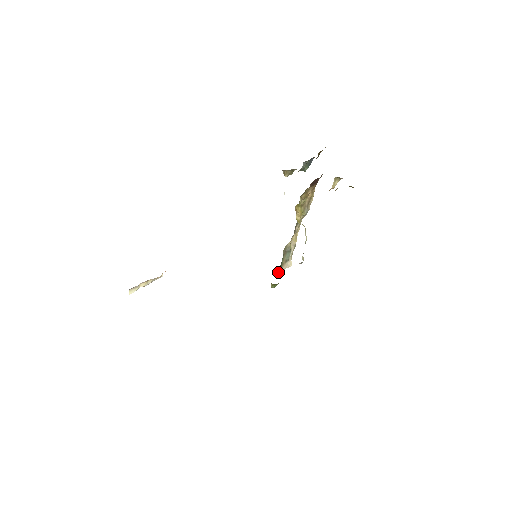
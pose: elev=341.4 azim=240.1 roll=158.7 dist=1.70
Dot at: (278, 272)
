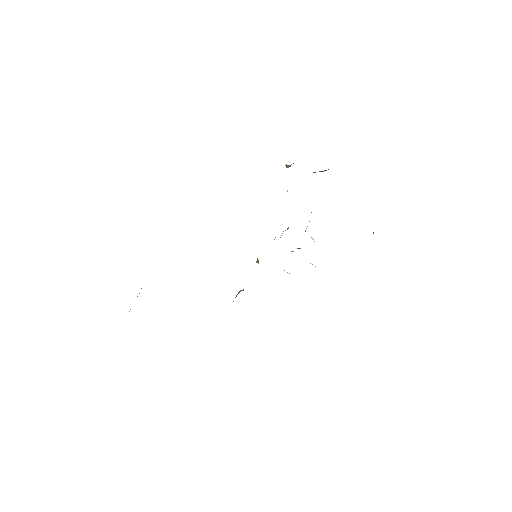
Dot at: occluded
